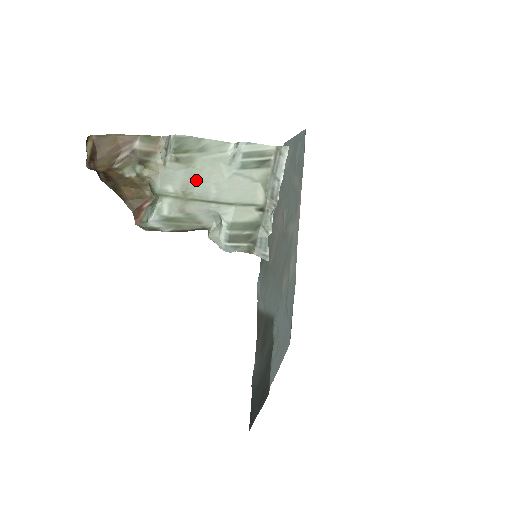
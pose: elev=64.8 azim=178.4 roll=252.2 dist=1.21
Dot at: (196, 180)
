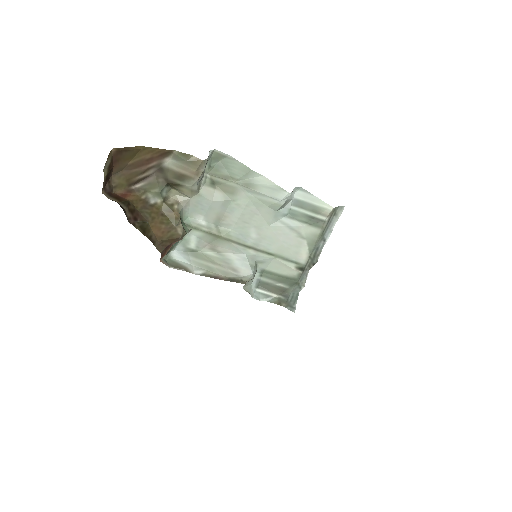
Dot at: (235, 218)
